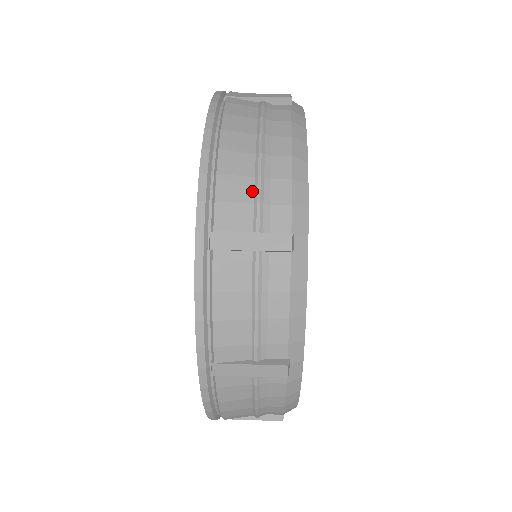
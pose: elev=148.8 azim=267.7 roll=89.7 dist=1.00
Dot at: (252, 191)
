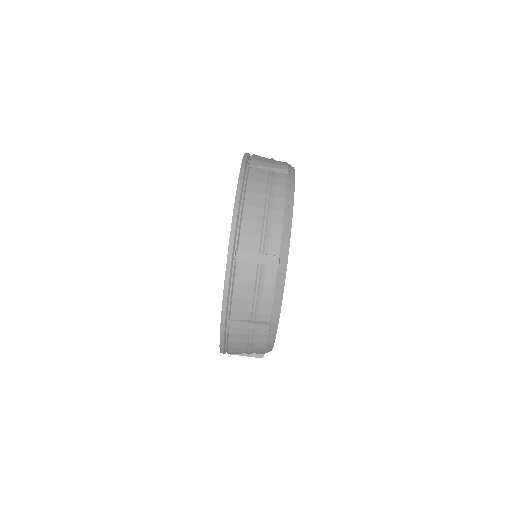
Dot at: (260, 230)
